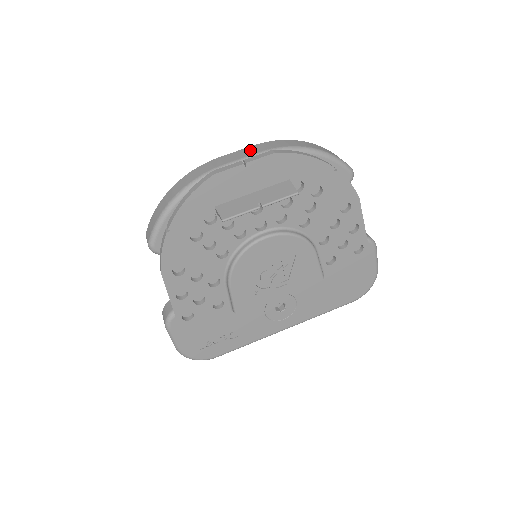
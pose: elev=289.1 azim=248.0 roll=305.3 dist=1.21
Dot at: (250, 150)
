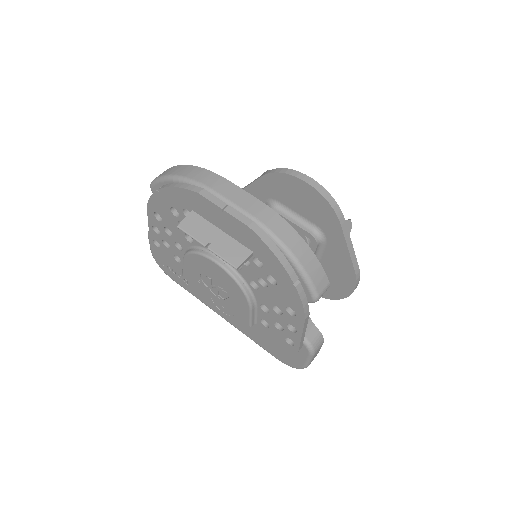
Dot at: (249, 202)
